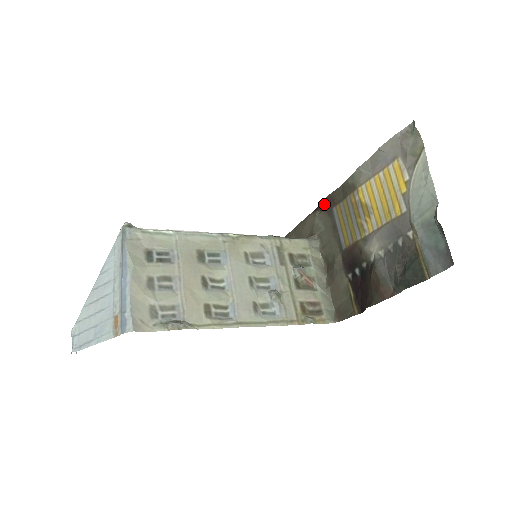
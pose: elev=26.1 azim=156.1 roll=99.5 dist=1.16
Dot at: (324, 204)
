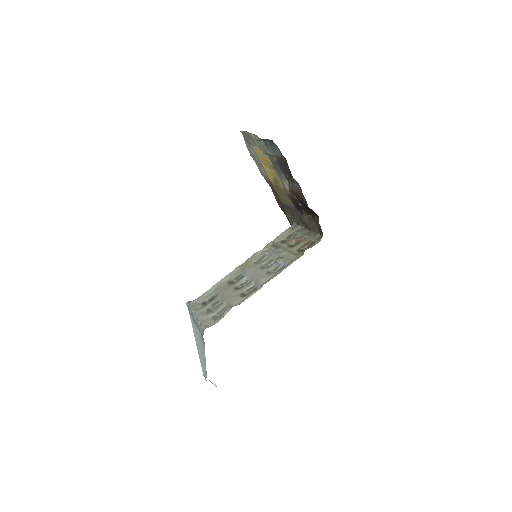
Dot at: (281, 207)
